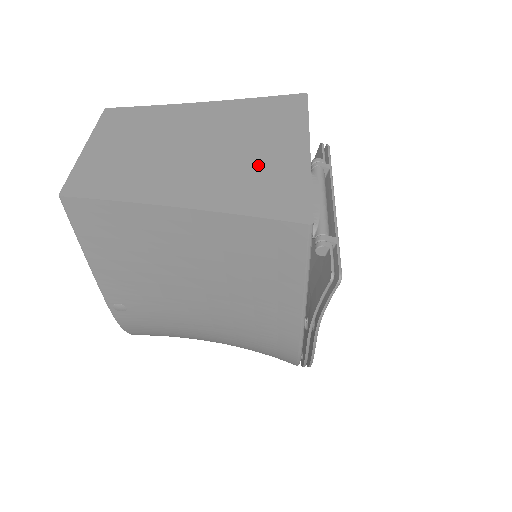
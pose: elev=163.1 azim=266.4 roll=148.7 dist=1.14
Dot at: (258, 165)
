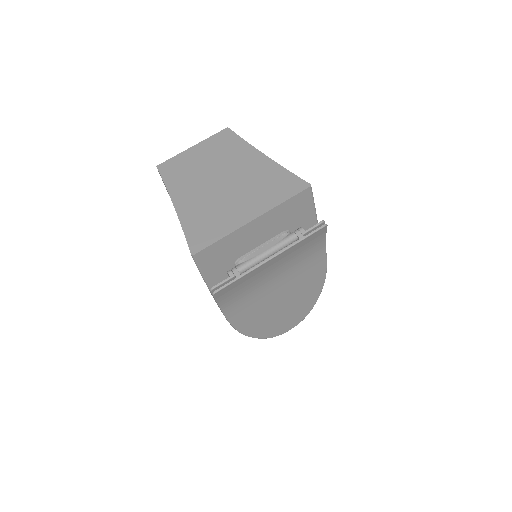
Dot at: (223, 210)
